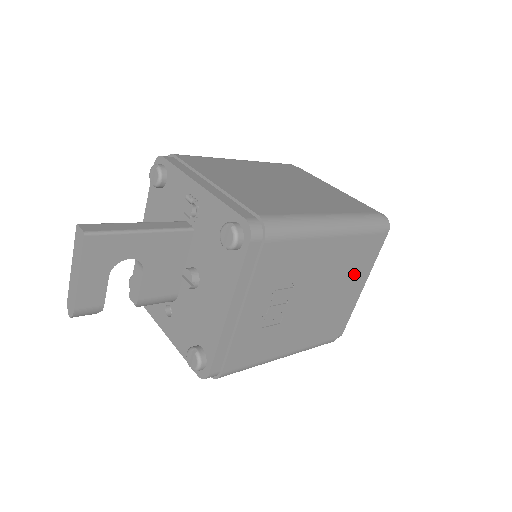
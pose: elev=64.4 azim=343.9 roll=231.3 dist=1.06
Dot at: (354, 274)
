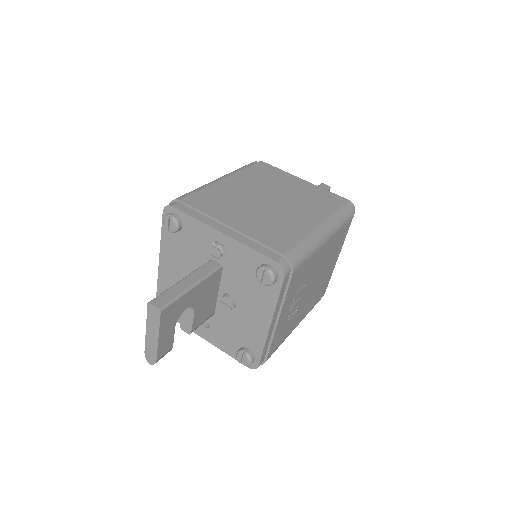
Dot at: (336, 252)
